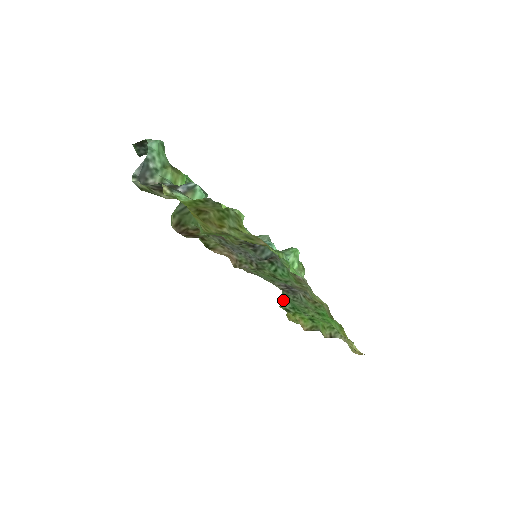
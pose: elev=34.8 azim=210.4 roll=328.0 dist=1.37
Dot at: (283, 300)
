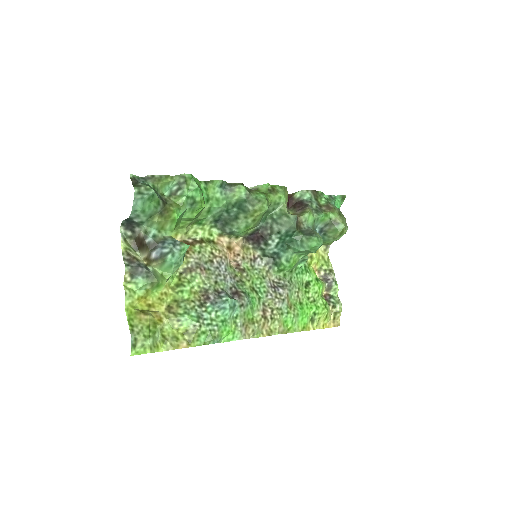
Dot at: occluded
